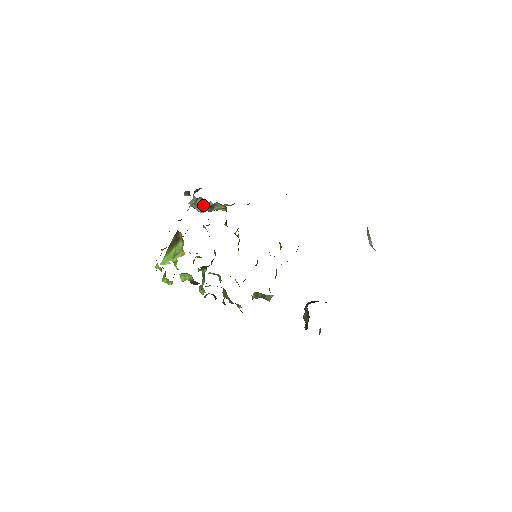
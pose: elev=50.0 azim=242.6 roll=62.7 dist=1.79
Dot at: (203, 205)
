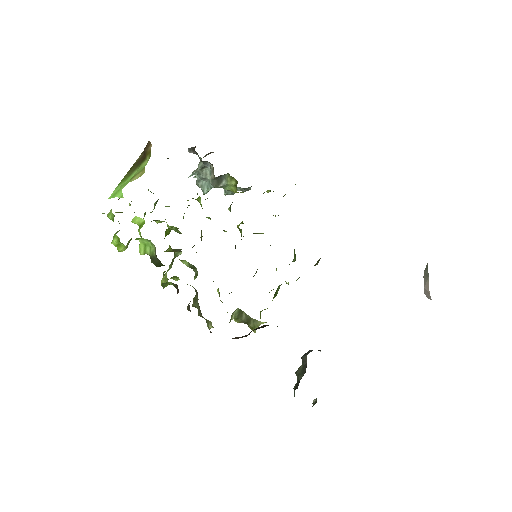
Dot at: (209, 180)
